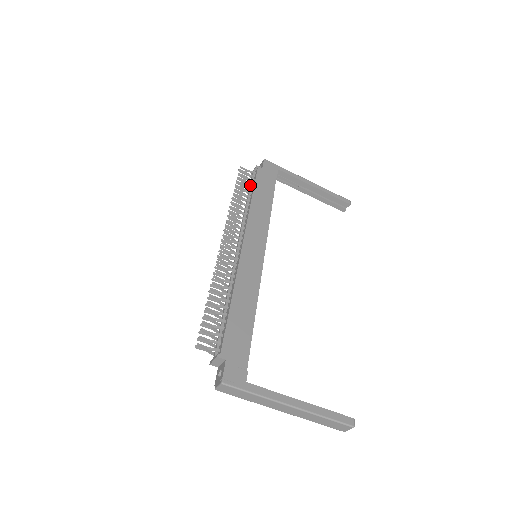
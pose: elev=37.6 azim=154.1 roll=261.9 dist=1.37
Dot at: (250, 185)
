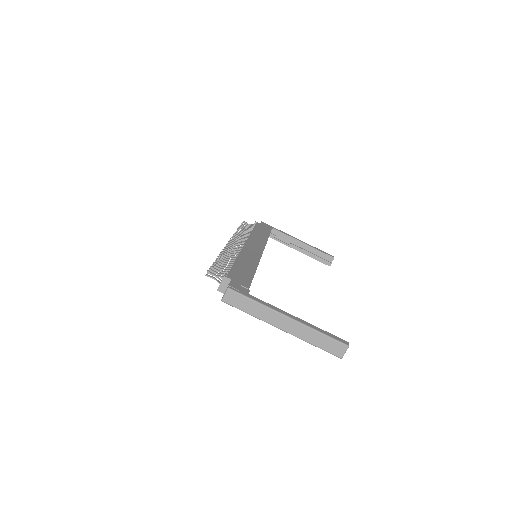
Dot at: occluded
